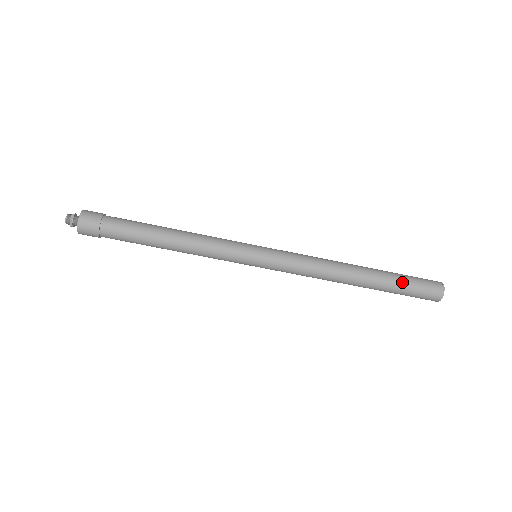
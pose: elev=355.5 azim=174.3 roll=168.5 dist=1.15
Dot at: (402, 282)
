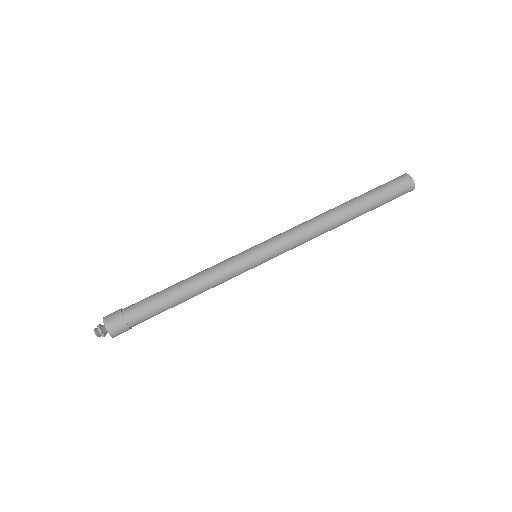
Dot at: (378, 197)
